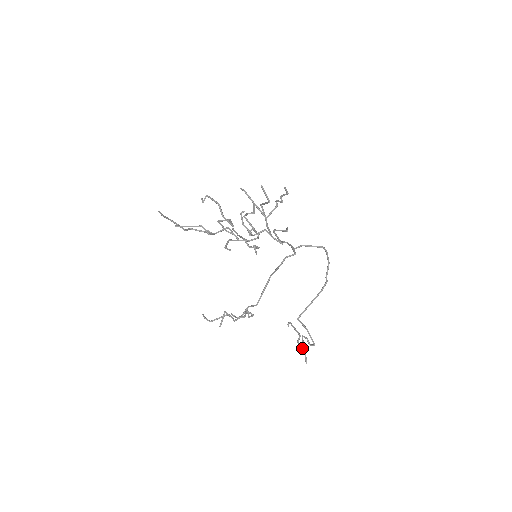
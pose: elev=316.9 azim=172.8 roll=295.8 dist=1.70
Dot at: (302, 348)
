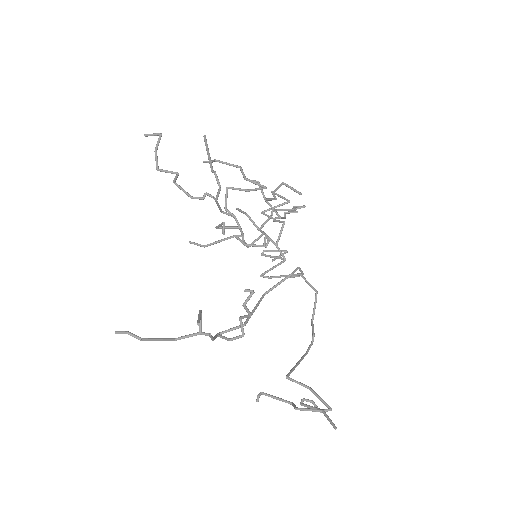
Dot at: (315, 409)
